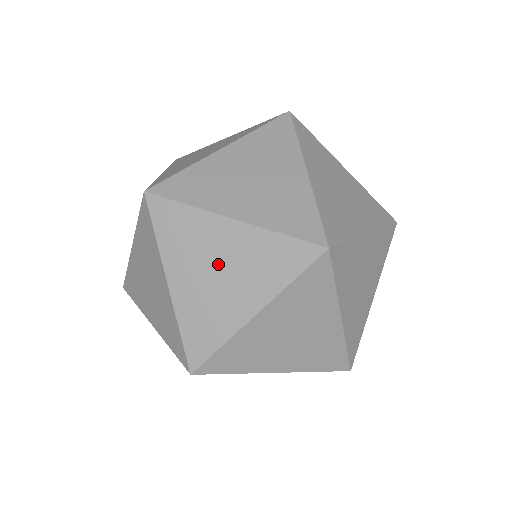
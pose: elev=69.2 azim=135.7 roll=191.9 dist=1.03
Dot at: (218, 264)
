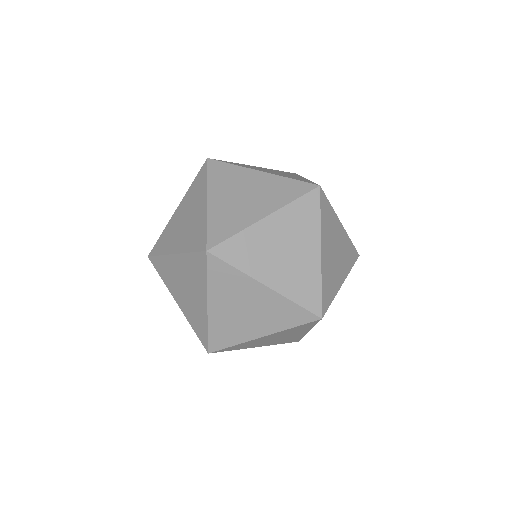
Dot at: (246, 191)
